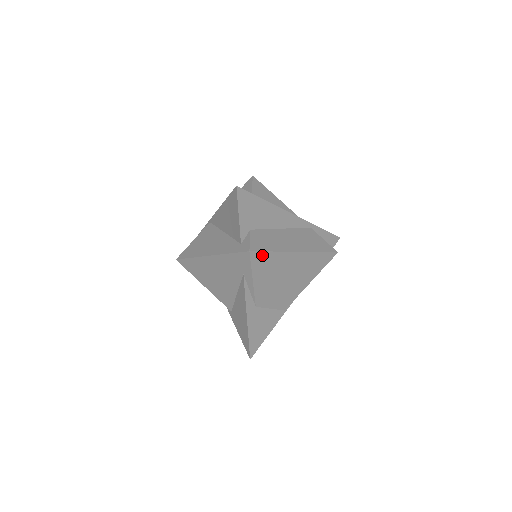
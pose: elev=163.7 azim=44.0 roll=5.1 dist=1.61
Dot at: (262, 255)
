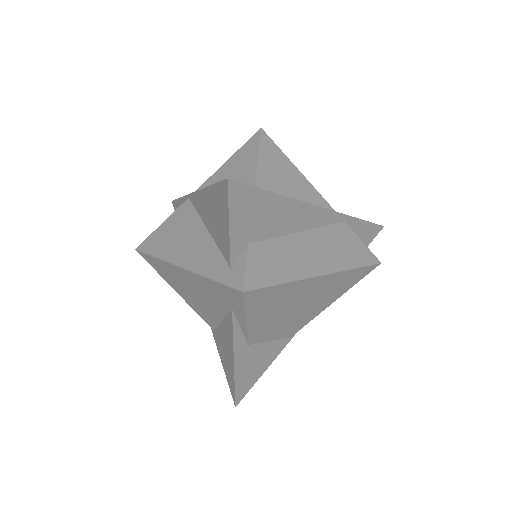
Dot at: (264, 291)
